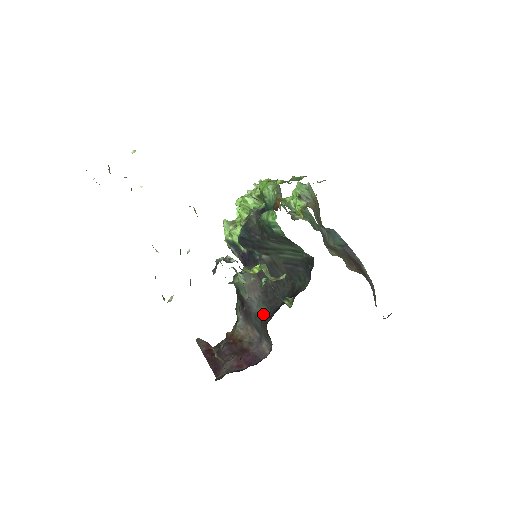
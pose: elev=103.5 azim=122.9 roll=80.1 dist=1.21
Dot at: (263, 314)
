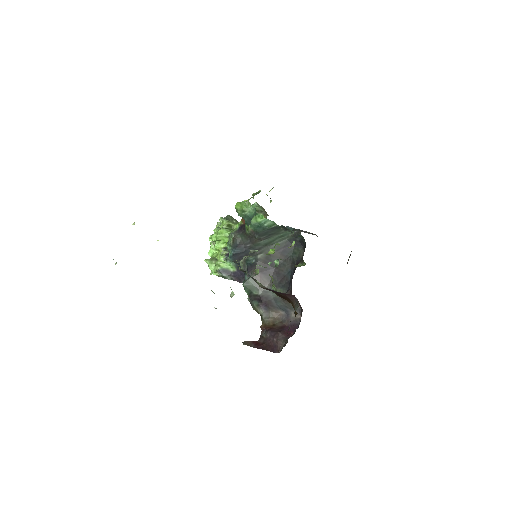
Dot at: occluded
